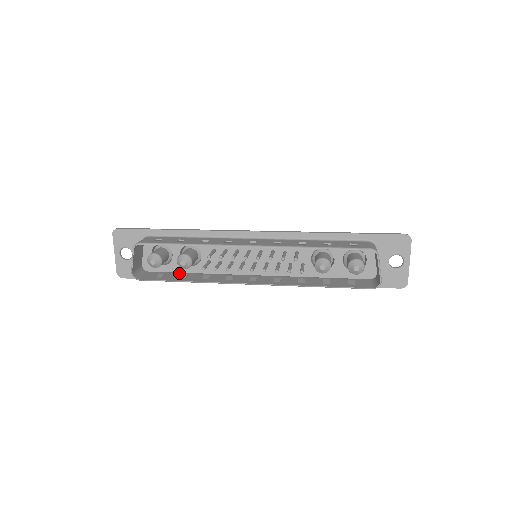
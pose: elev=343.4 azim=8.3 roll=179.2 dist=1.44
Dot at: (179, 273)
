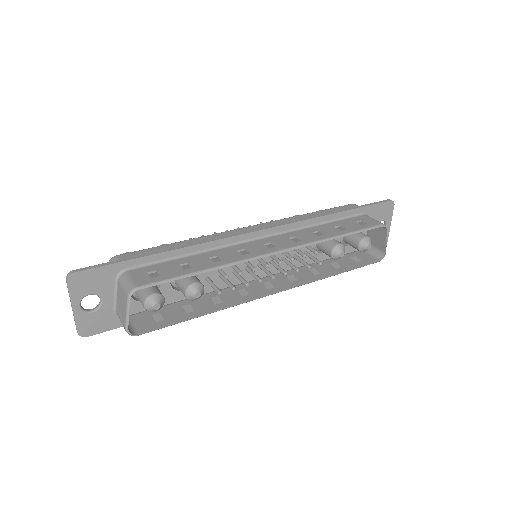
Dot at: (174, 305)
